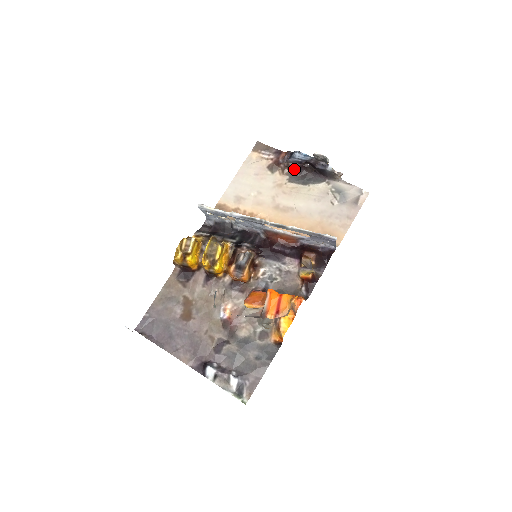
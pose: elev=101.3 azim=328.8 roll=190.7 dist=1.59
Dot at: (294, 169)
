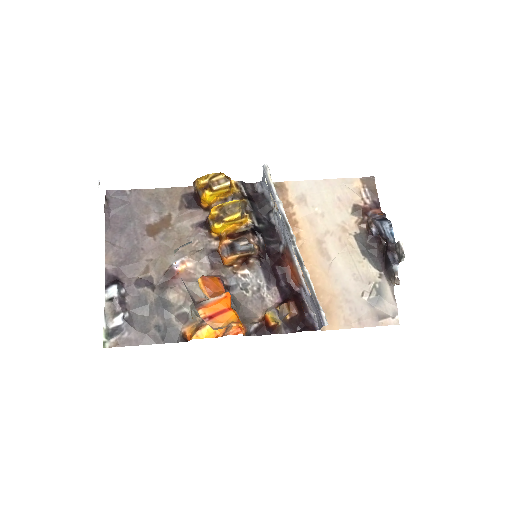
Dot at: (371, 232)
